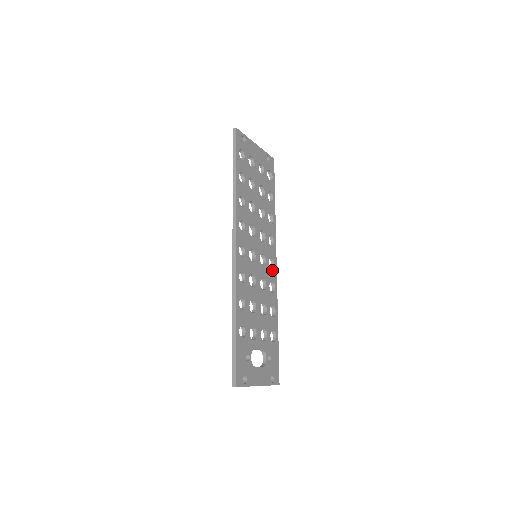
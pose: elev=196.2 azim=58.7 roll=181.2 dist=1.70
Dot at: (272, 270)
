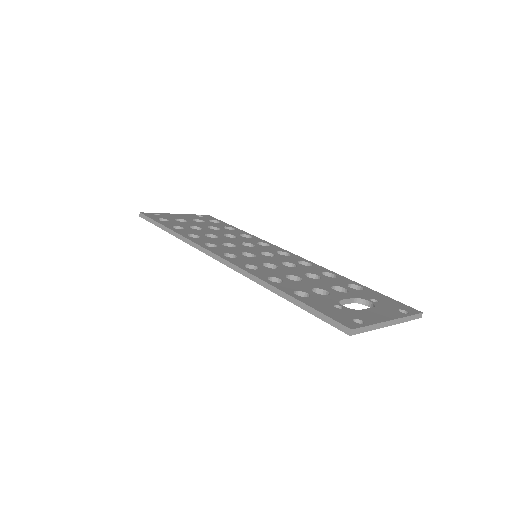
Dot at: (290, 257)
